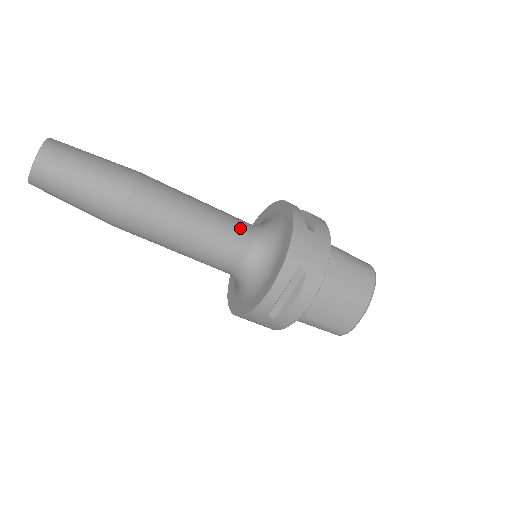
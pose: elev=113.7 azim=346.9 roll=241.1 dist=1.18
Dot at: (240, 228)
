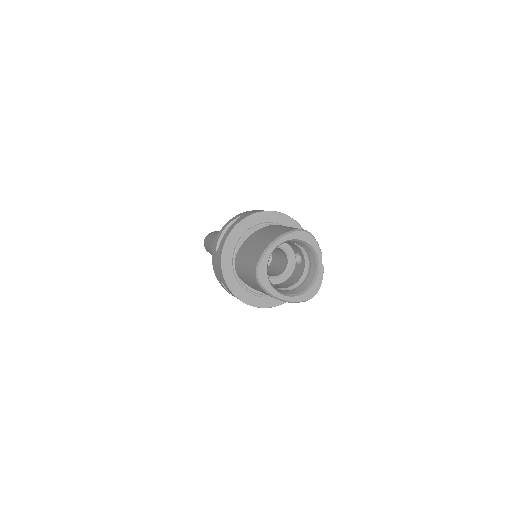
Dot at: occluded
